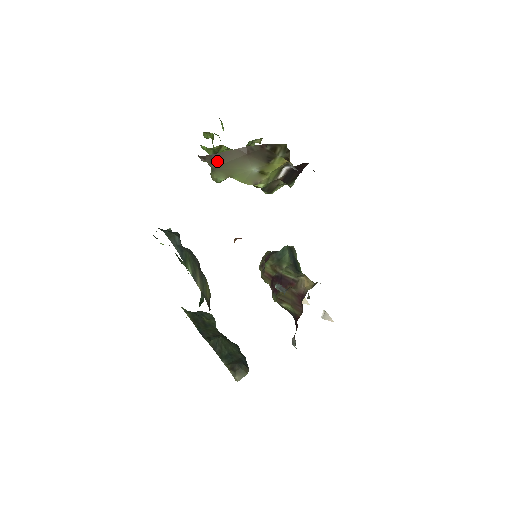
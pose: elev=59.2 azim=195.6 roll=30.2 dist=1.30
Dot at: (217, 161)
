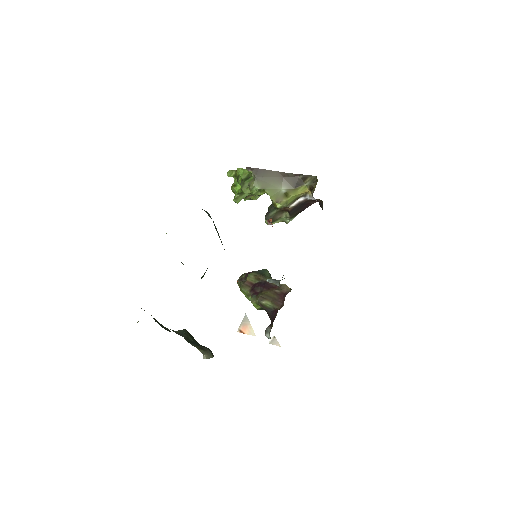
Dot at: (261, 174)
